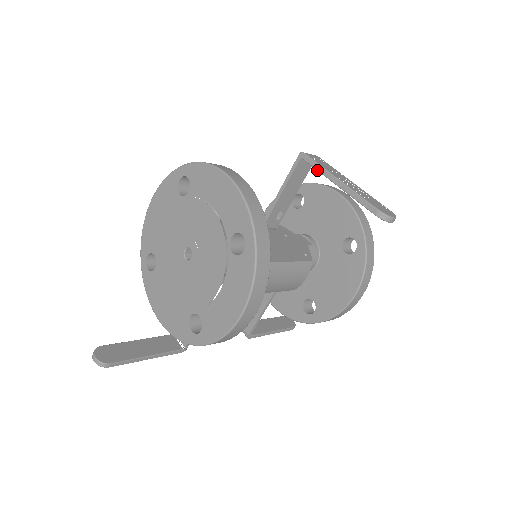
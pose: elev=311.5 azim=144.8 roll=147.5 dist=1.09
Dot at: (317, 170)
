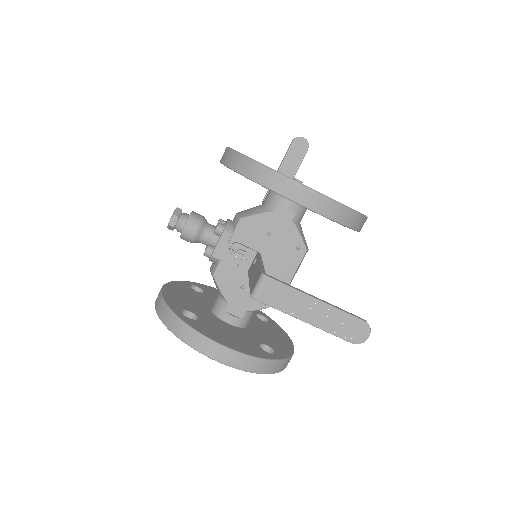
Dot at: (278, 309)
